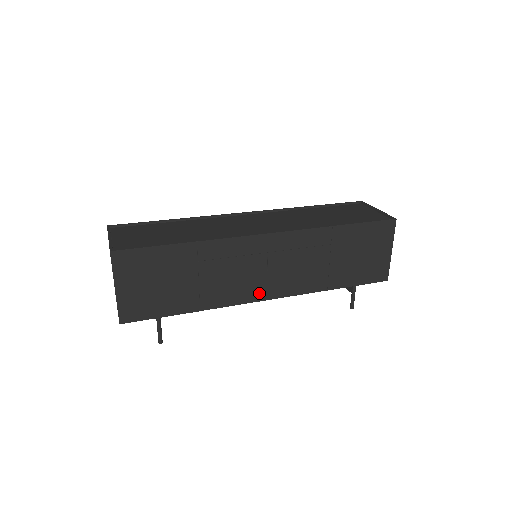
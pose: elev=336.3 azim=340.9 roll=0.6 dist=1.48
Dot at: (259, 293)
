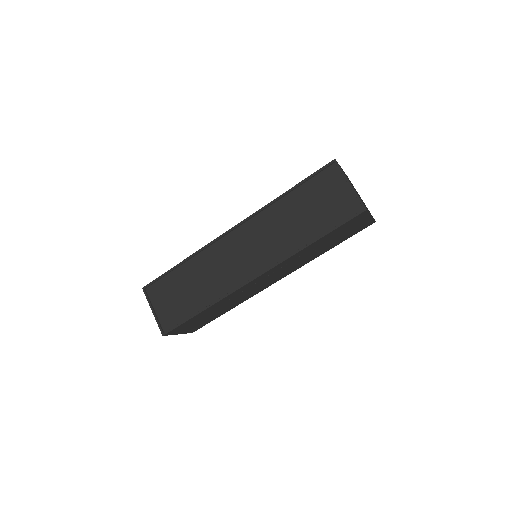
Dot at: (270, 284)
